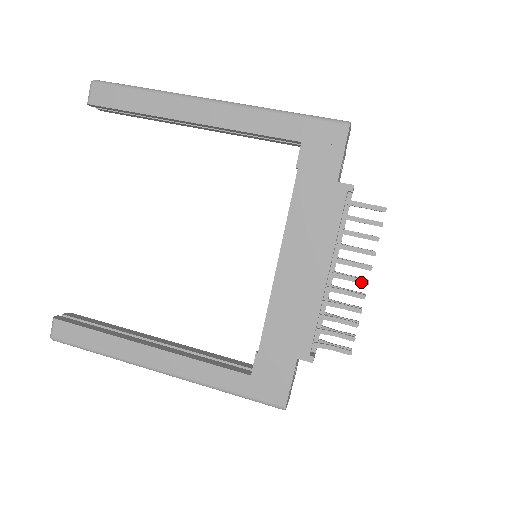
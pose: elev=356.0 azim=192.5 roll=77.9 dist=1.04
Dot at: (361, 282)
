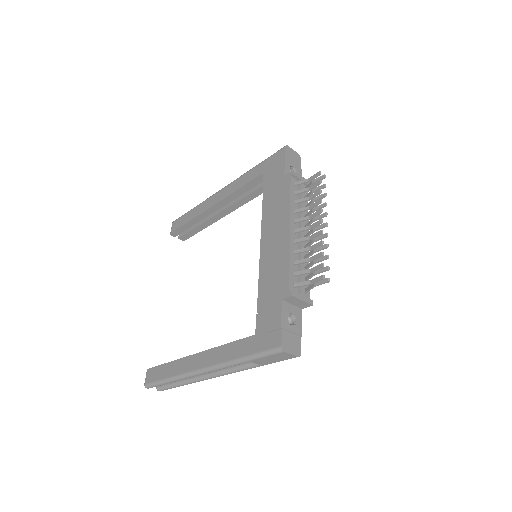
Dot at: (317, 223)
